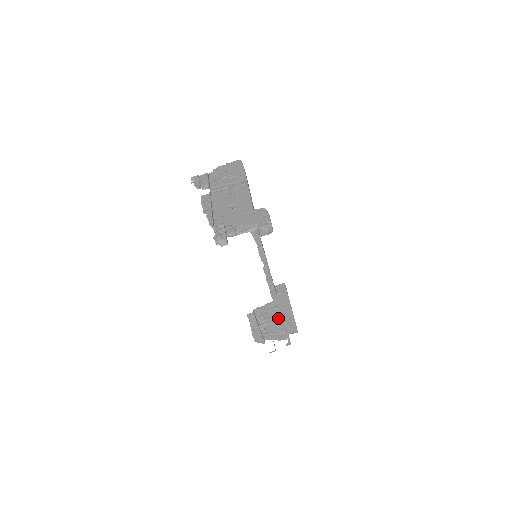
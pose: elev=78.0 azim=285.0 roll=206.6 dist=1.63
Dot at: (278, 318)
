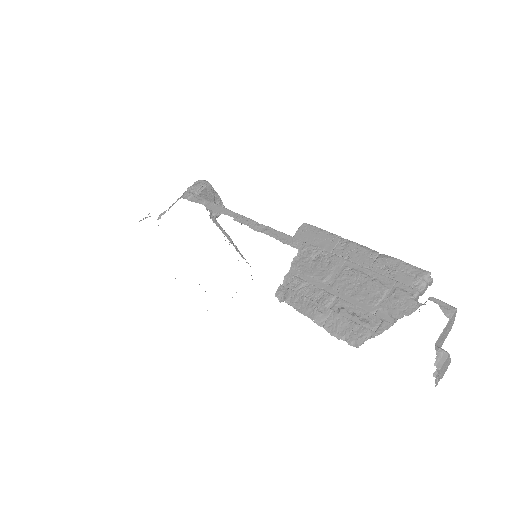
Dot at: (345, 271)
